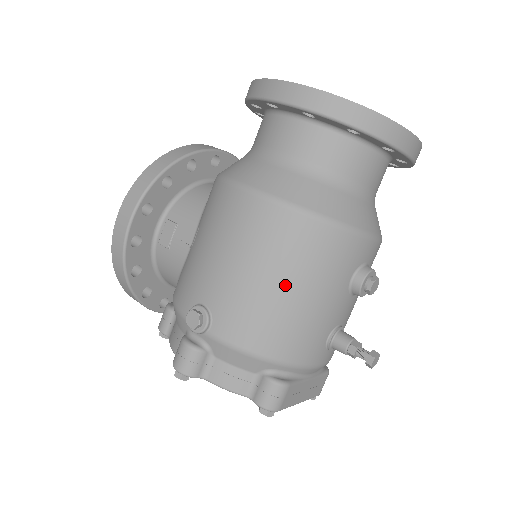
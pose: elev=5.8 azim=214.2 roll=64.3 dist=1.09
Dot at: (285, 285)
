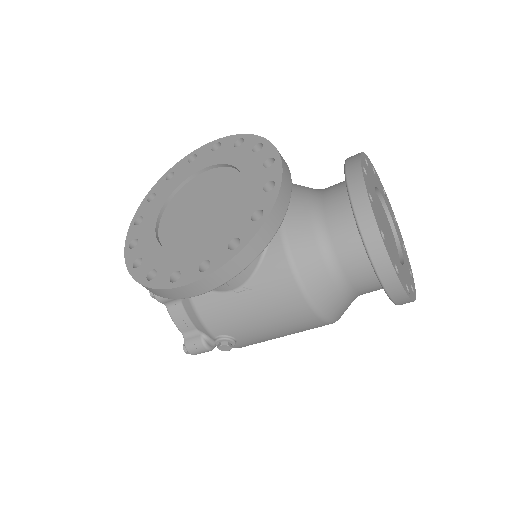
Dot at: occluded
